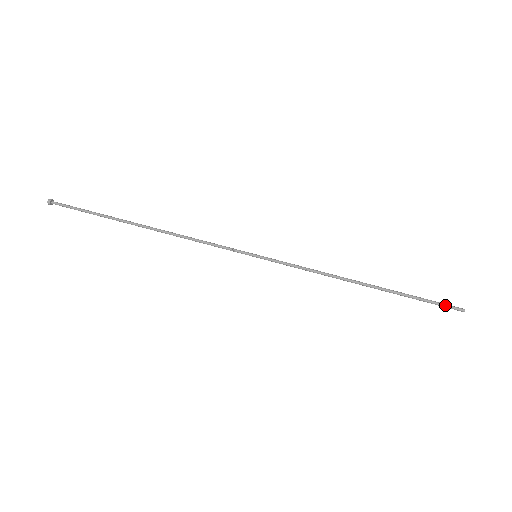
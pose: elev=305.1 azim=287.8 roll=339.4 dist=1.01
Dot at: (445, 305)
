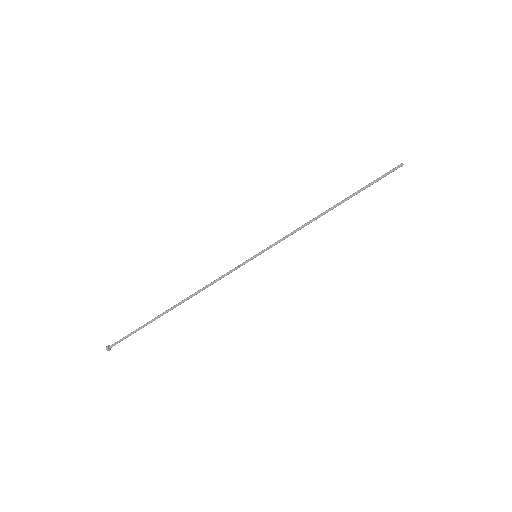
Dot at: (389, 172)
